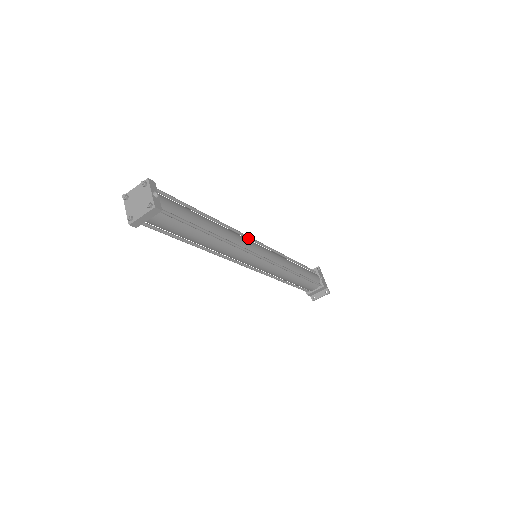
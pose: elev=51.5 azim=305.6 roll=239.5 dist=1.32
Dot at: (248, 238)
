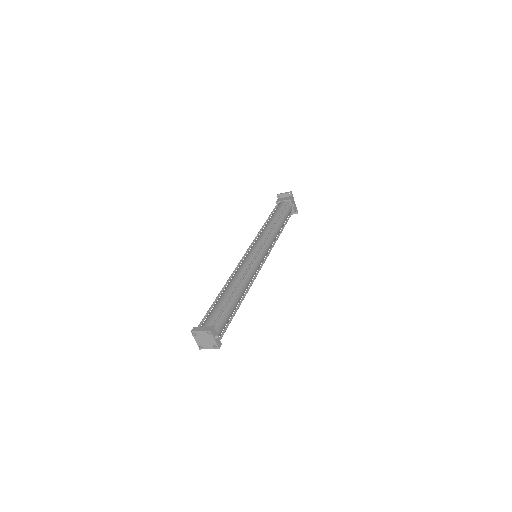
Dot at: (254, 260)
